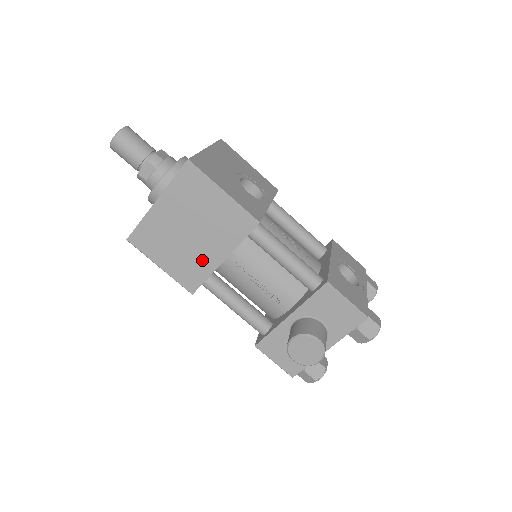
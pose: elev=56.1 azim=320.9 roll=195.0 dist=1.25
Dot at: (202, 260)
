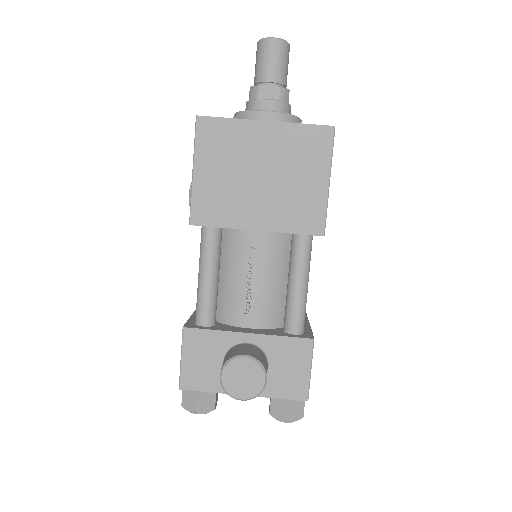
Dot at: (239, 208)
